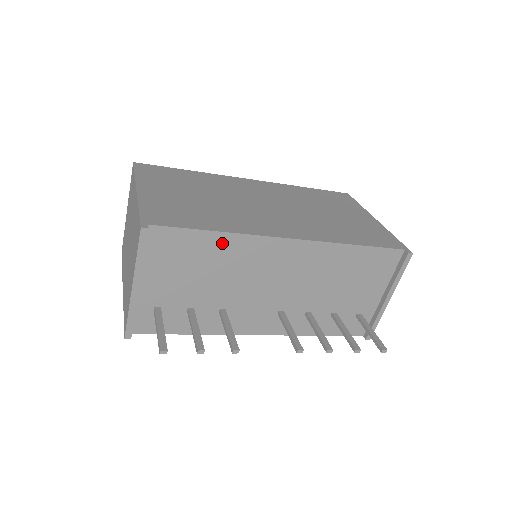
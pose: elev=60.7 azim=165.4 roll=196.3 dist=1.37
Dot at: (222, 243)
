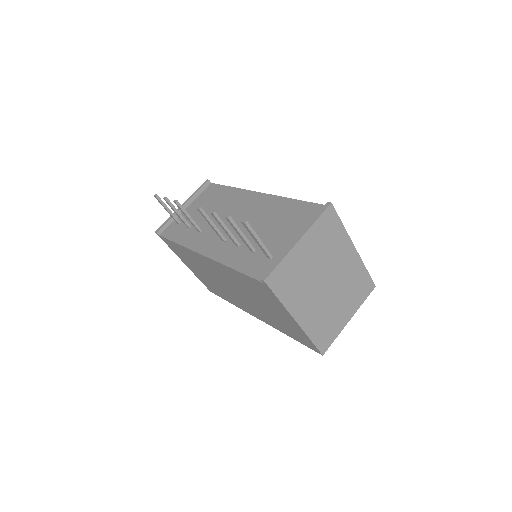
Dot at: (229, 193)
